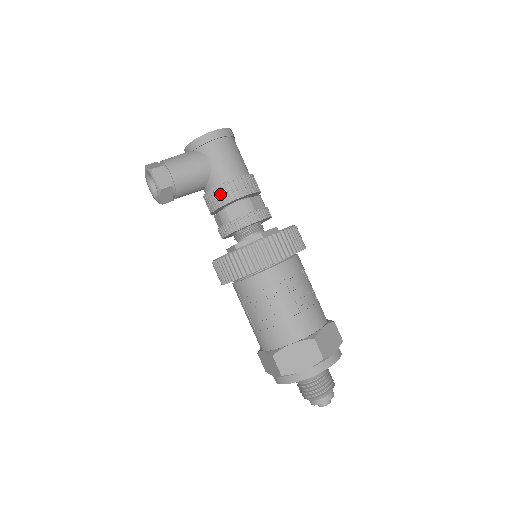
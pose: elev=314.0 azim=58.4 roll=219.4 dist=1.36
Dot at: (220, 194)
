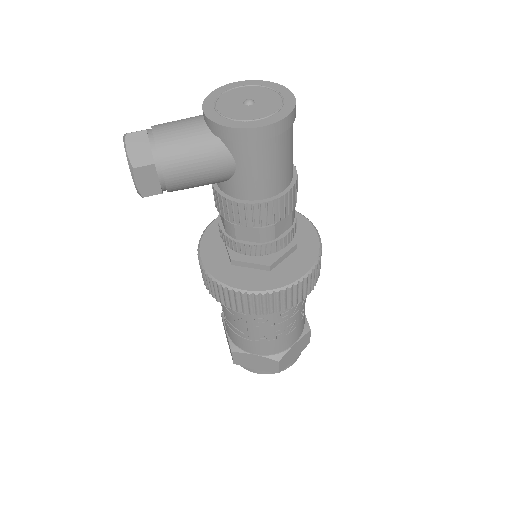
Dot at: (234, 211)
